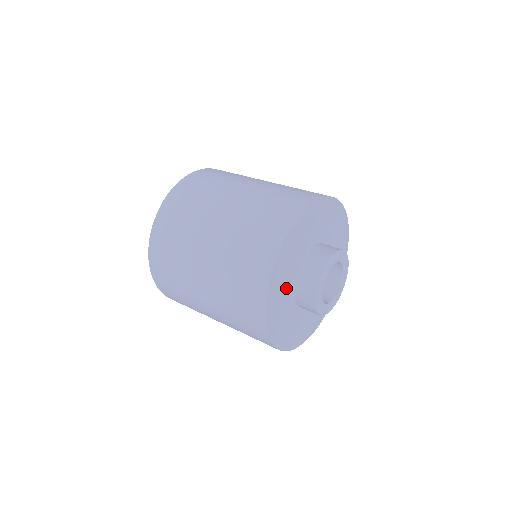
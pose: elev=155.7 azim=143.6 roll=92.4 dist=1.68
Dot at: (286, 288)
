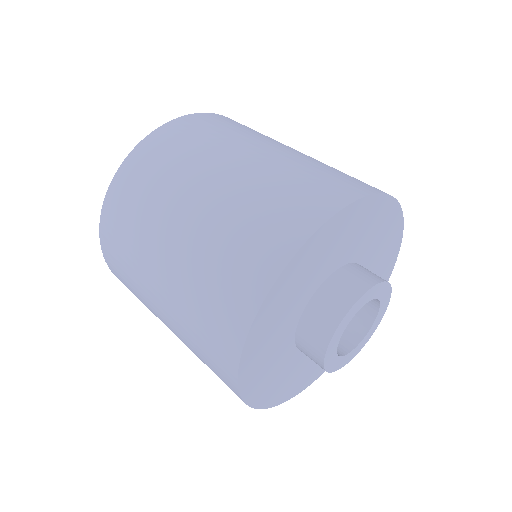
Dot at: (279, 362)
